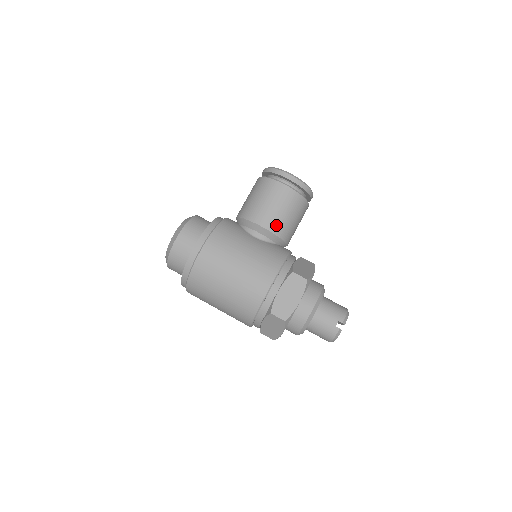
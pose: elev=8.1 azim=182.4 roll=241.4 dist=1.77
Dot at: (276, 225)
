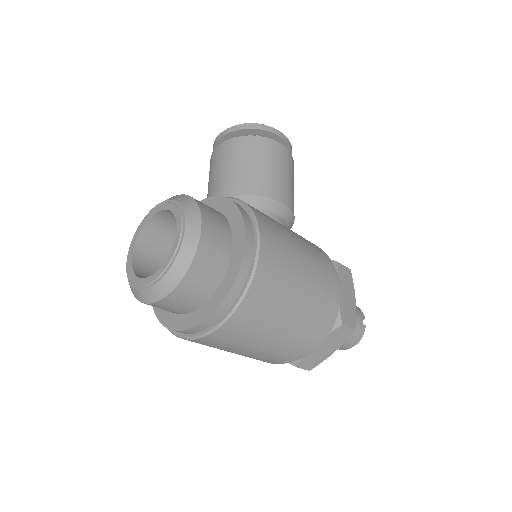
Dot at: (293, 203)
